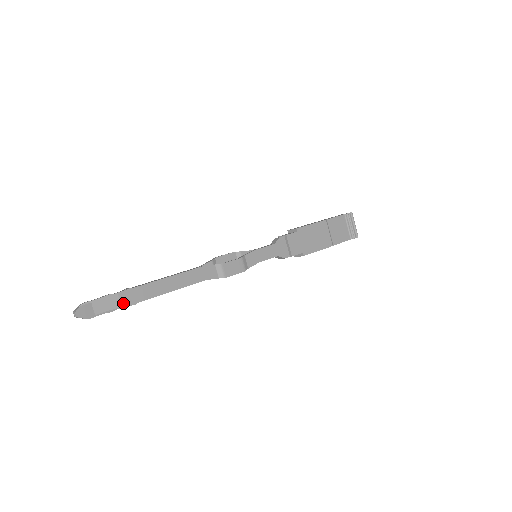
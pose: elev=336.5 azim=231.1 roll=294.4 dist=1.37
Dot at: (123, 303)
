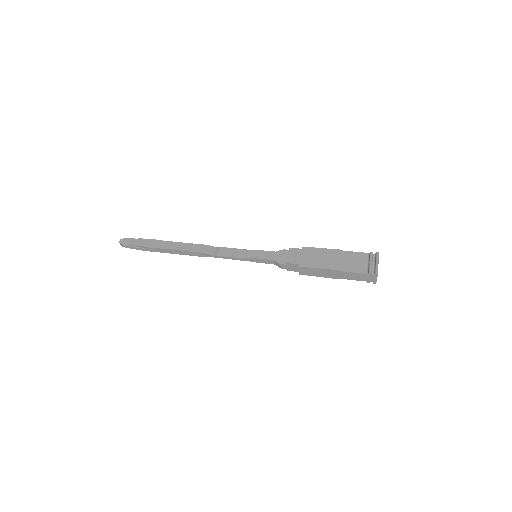
Dot at: (145, 245)
